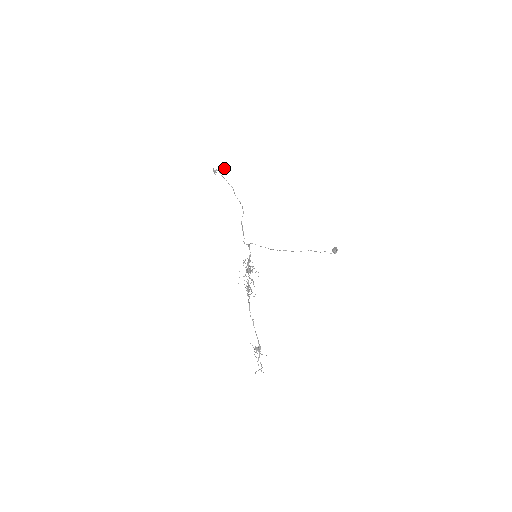
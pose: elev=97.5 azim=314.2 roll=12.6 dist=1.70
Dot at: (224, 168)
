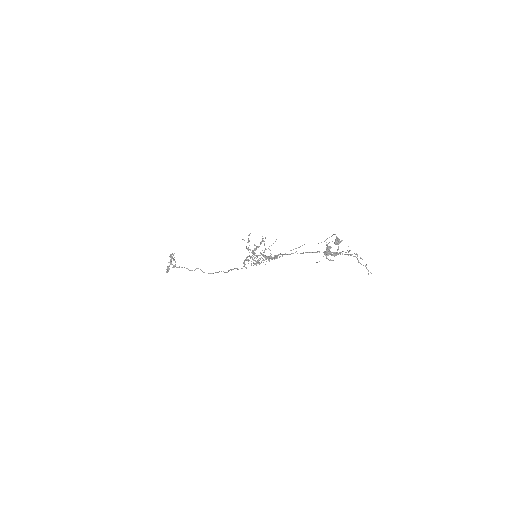
Dot at: occluded
